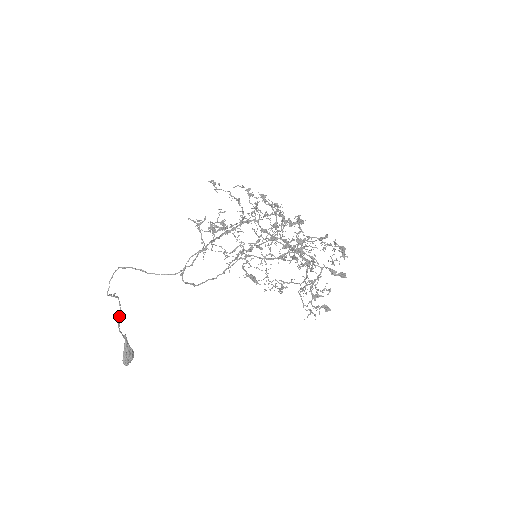
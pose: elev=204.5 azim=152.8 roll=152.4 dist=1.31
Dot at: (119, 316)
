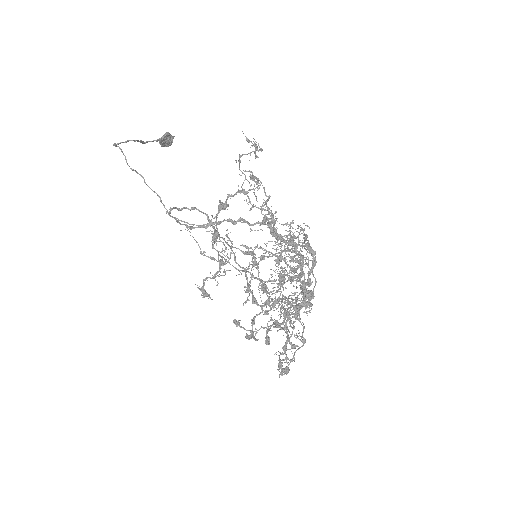
Dot at: occluded
